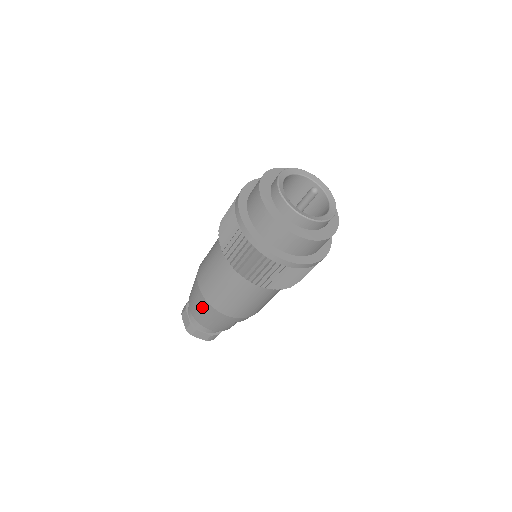
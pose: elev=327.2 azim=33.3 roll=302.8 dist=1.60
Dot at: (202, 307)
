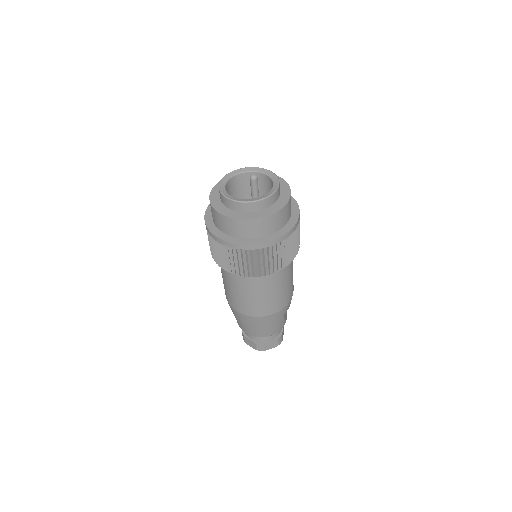
Dot at: (251, 323)
